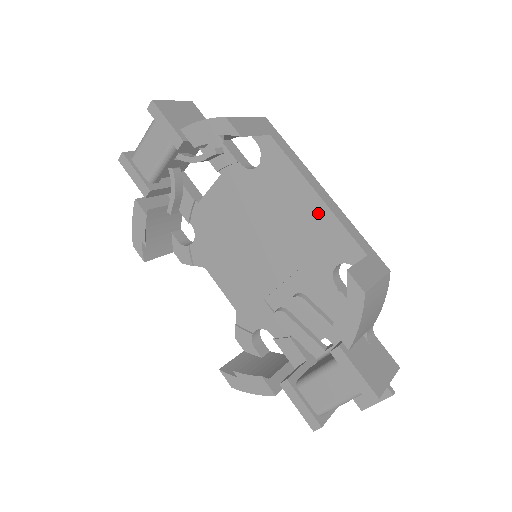
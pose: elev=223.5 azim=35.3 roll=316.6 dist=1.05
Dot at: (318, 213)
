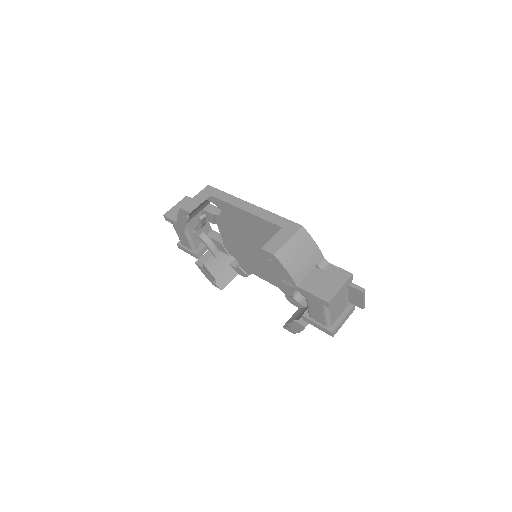
Dot at: (254, 219)
